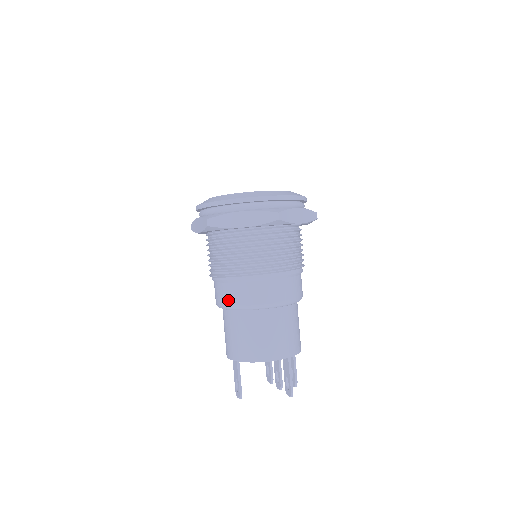
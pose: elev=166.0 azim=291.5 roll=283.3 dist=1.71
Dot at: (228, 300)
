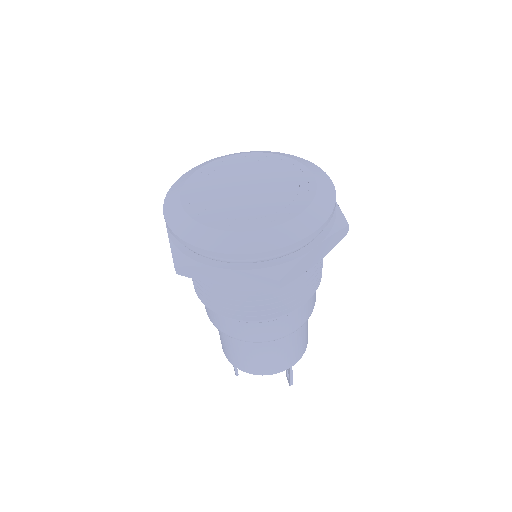
Dot at: (216, 324)
